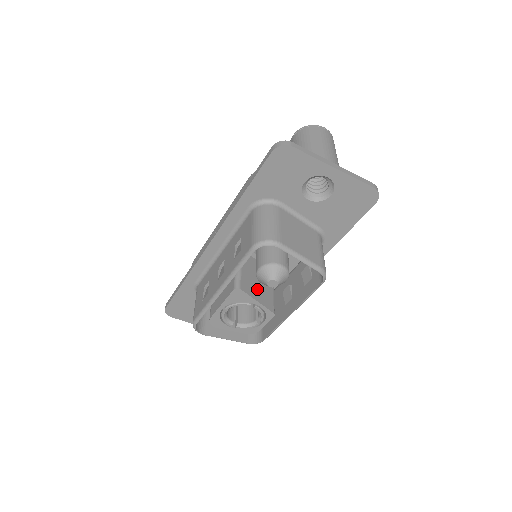
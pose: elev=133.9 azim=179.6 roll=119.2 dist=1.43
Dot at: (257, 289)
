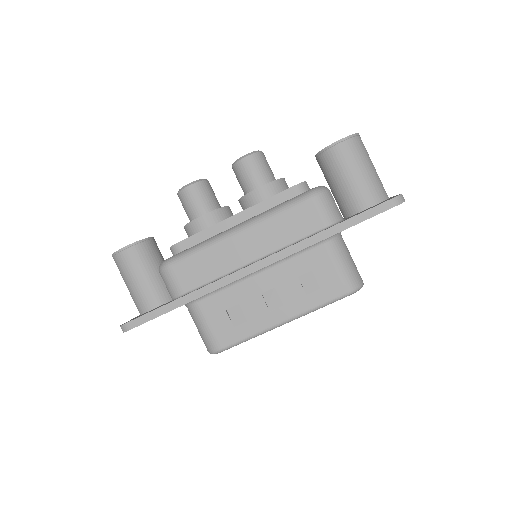
Dot at: occluded
